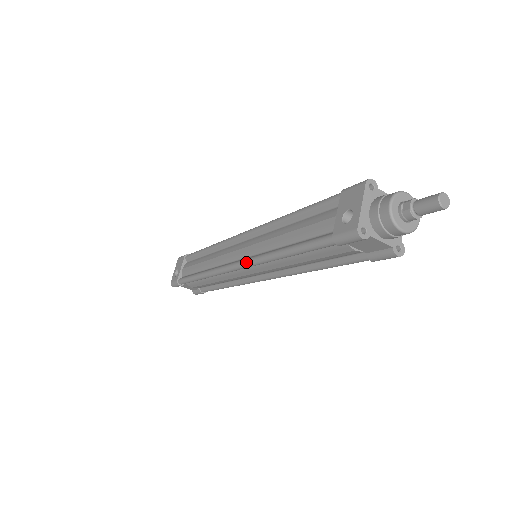
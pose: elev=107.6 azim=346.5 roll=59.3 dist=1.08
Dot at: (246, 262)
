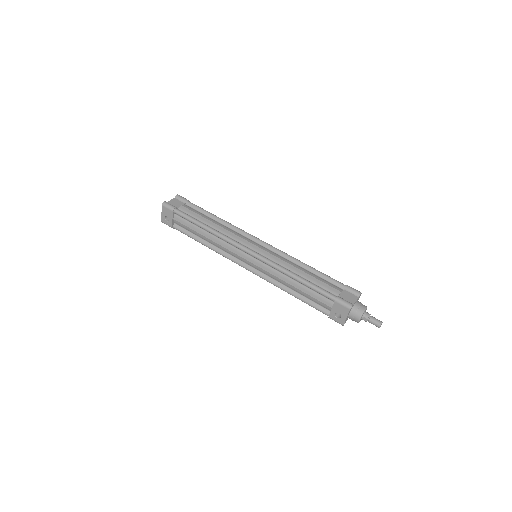
Dot at: (260, 277)
